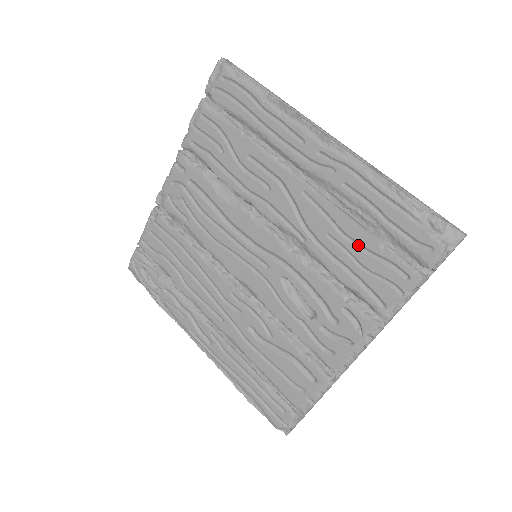
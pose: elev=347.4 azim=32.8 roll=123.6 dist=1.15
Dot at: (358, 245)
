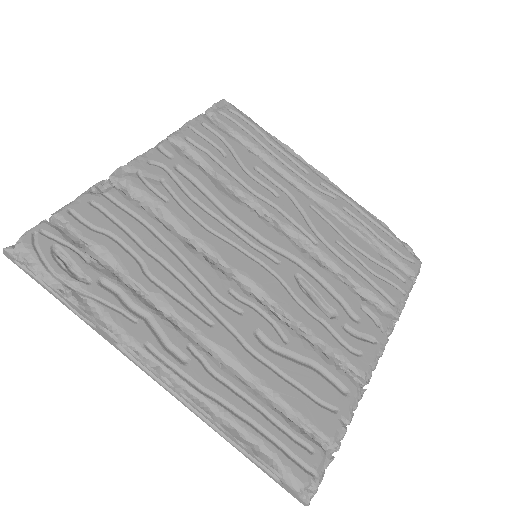
Dot at: (362, 254)
